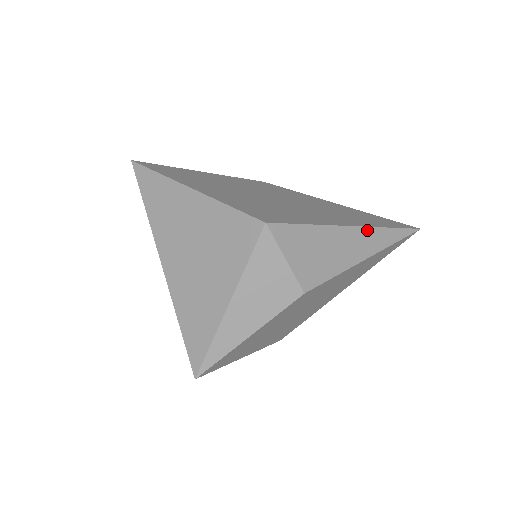
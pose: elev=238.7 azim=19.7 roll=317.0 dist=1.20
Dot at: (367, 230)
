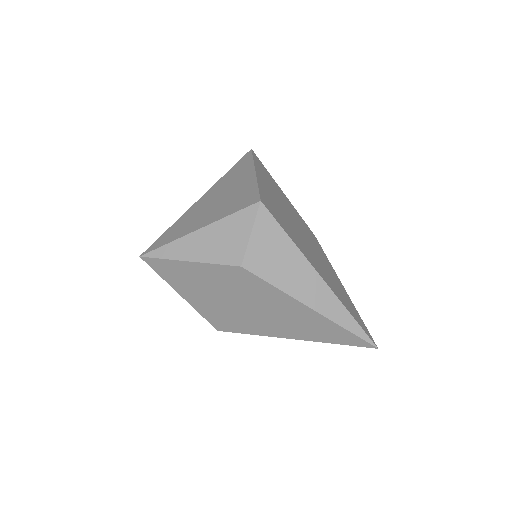
Dot at: (329, 292)
